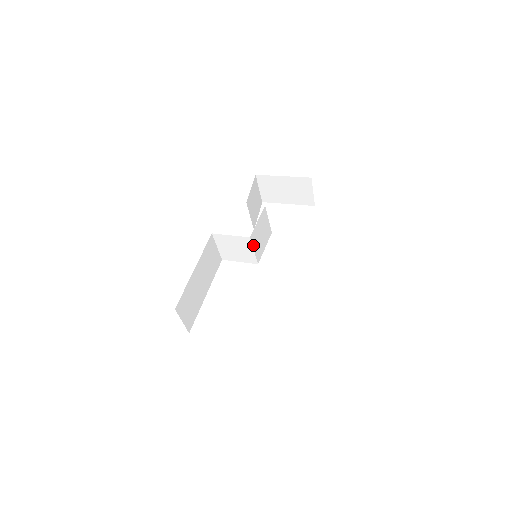
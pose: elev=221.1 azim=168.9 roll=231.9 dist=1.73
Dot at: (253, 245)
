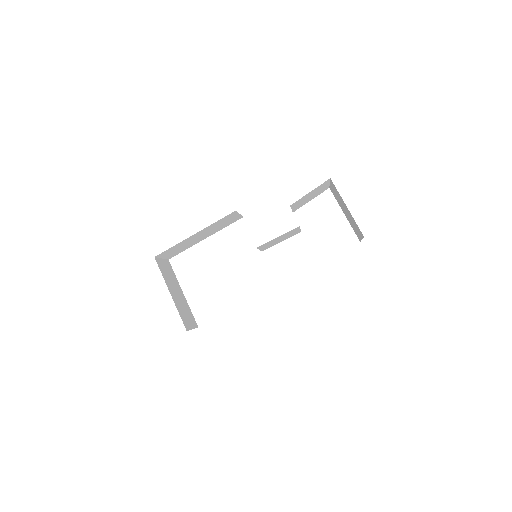
Dot at: (260, 248)
